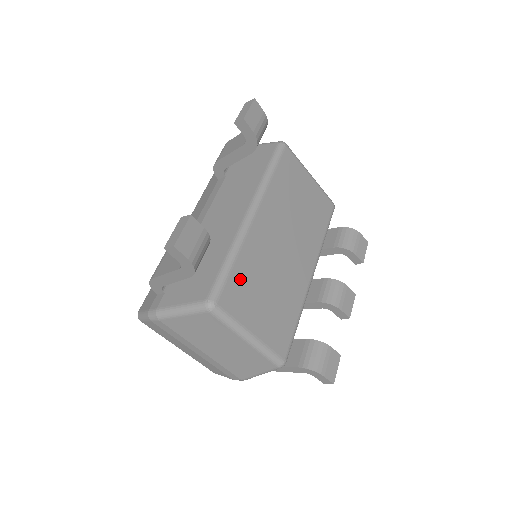
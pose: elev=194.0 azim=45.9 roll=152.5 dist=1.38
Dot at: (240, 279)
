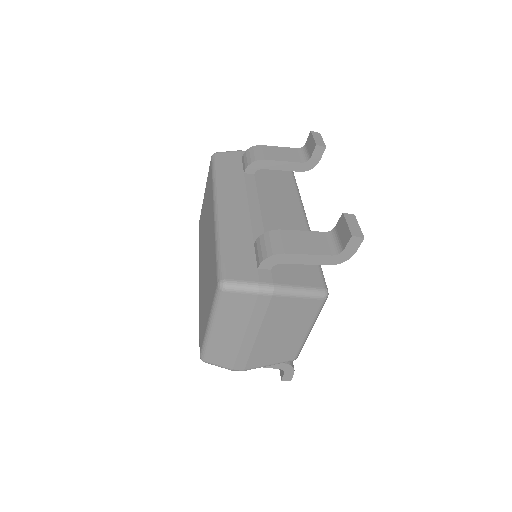
Dot at: occluded
